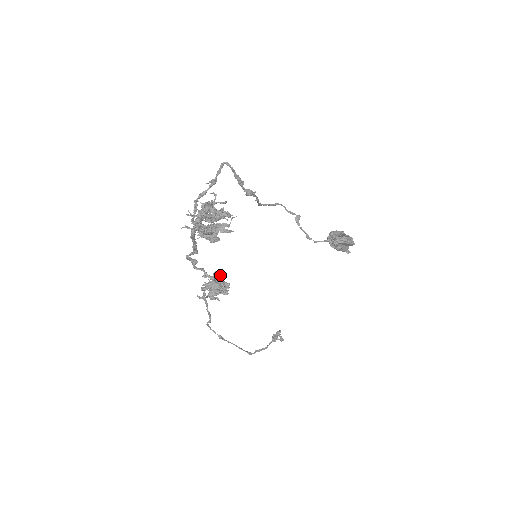
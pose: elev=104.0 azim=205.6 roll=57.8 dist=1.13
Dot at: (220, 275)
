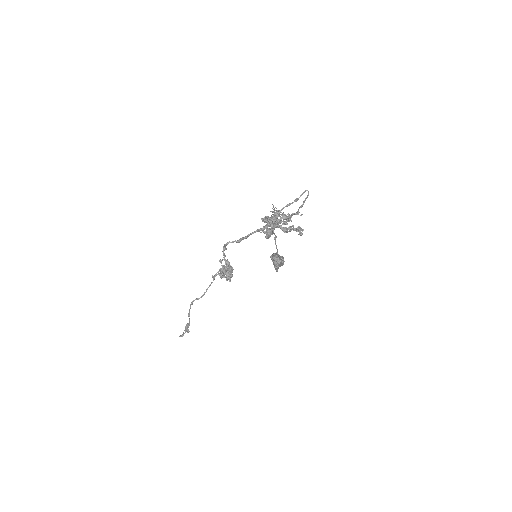
Dot at: occluded
